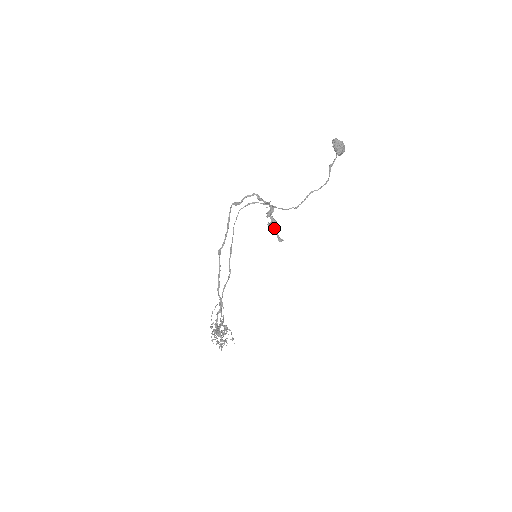
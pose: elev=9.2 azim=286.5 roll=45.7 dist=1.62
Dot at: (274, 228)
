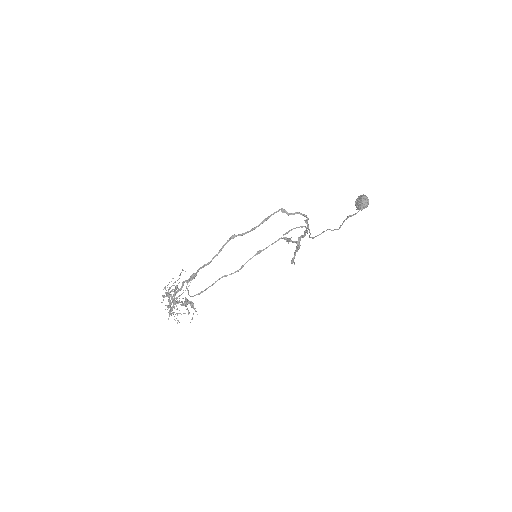
Dot at: (297, 251)
